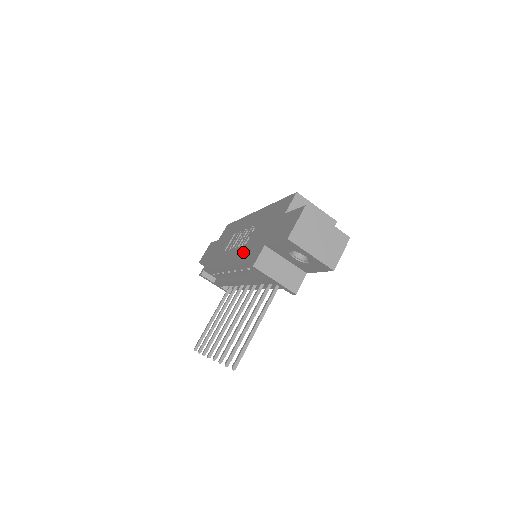
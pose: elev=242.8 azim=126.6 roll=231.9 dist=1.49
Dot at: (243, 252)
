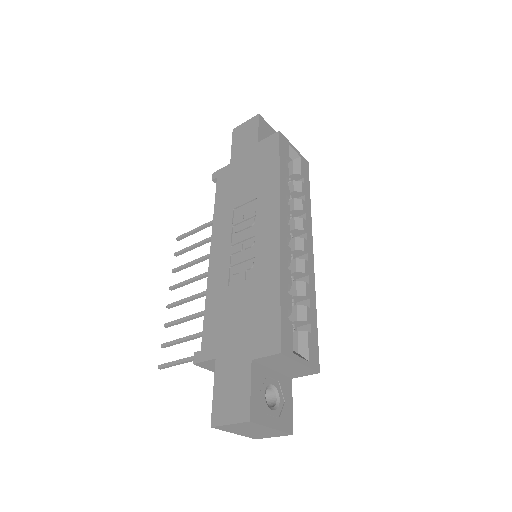
Dot at: (218, 294)
